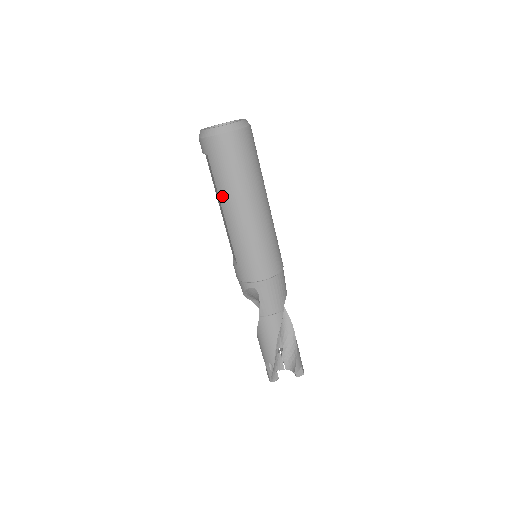
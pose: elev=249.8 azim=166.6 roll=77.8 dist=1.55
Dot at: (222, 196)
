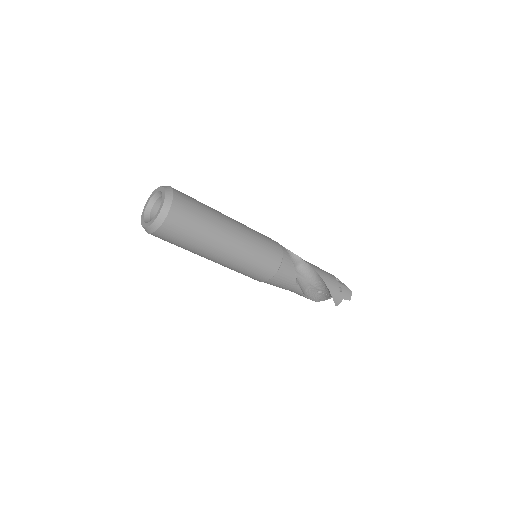
Dot at: occluded
